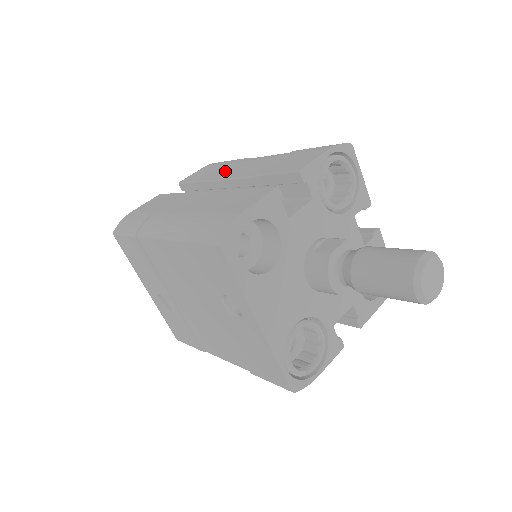
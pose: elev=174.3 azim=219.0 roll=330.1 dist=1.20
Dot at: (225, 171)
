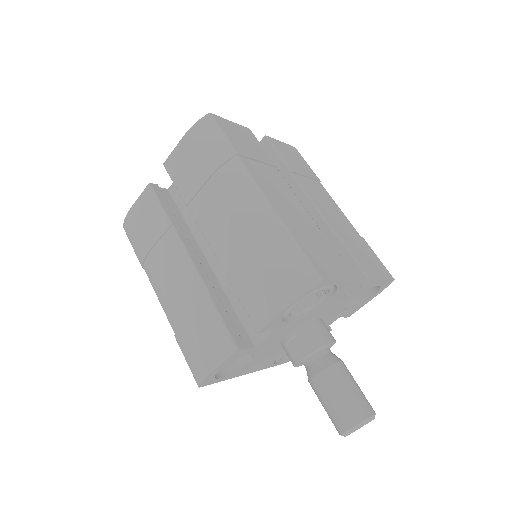
Dot at: (204, 201)
